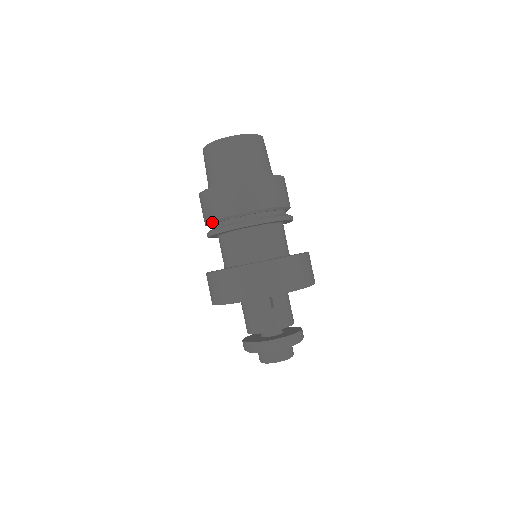
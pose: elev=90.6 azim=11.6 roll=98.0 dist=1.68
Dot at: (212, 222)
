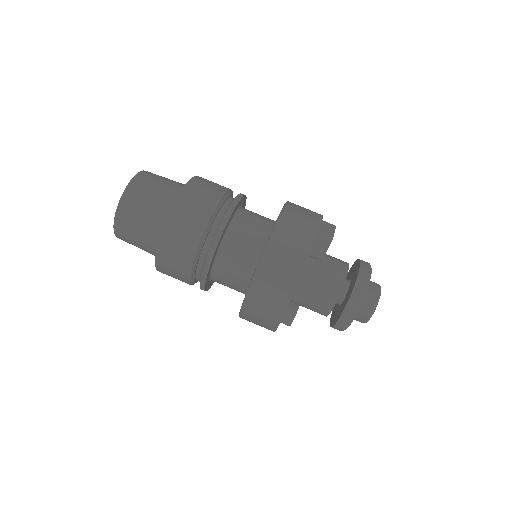
Dot at: (207, 228)
